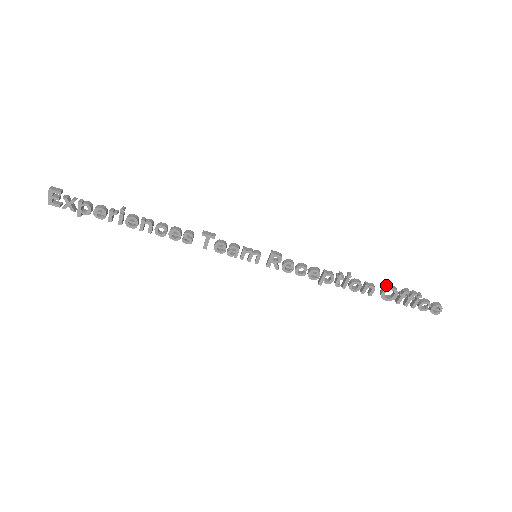
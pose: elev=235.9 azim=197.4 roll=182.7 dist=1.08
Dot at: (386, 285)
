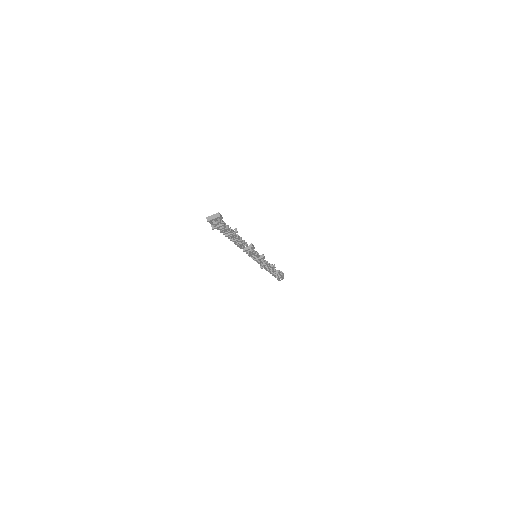
Dot at: (278, 270)
